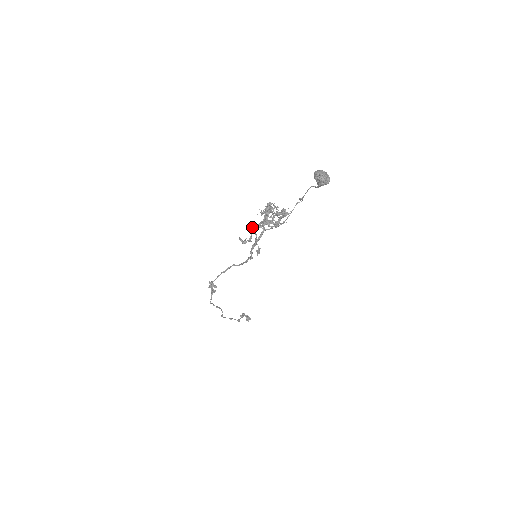
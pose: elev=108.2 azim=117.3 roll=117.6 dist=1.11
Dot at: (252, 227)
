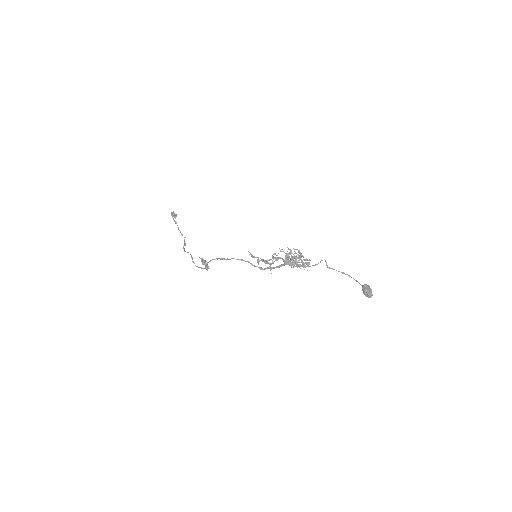
Dot at: occluded
